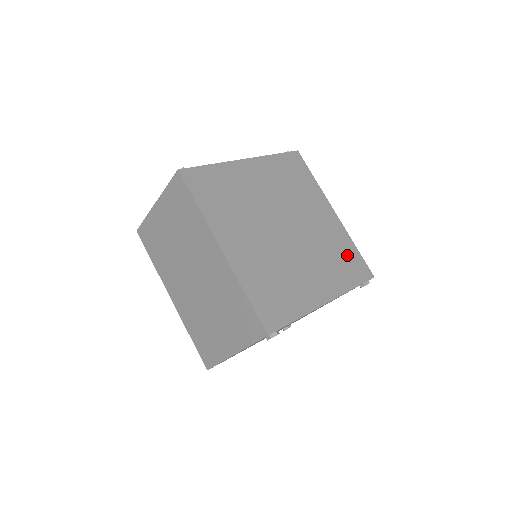
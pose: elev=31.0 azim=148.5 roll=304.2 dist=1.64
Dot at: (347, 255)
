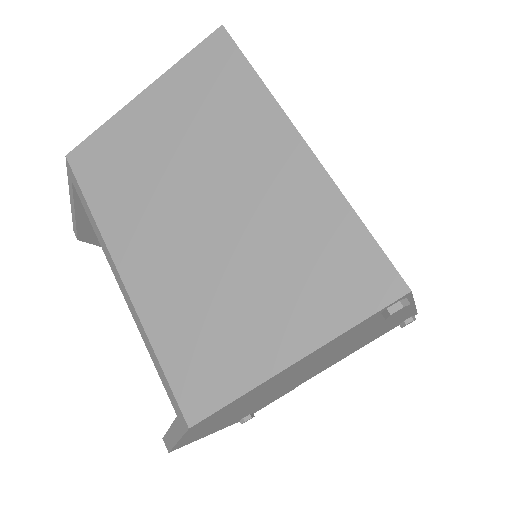
Dot at: occluded
